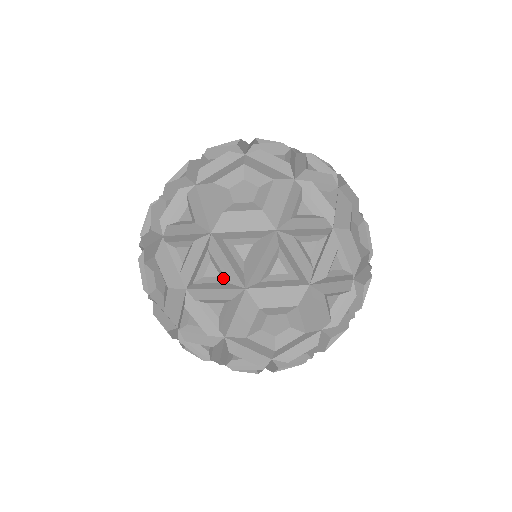
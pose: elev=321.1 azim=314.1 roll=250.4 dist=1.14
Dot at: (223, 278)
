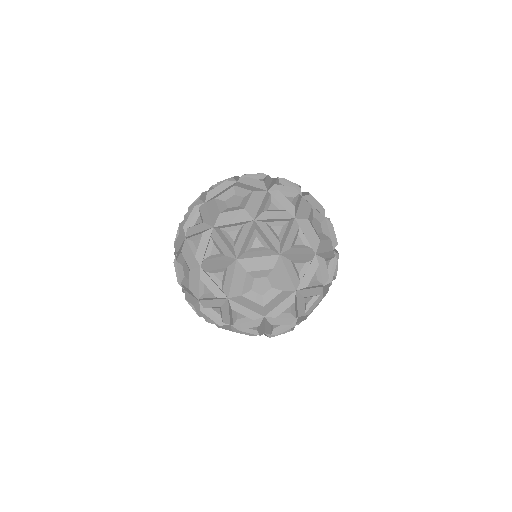
Dot at: (290, 188)
